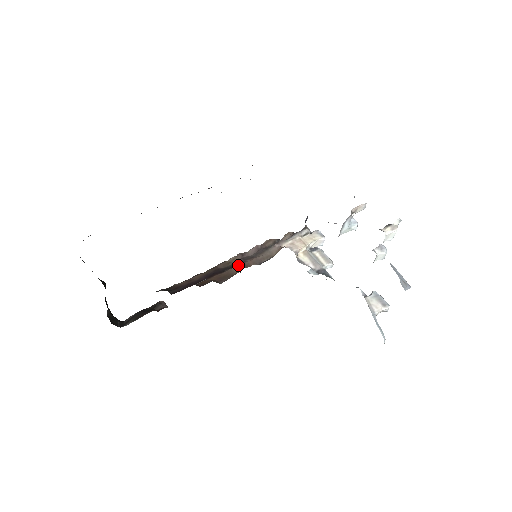
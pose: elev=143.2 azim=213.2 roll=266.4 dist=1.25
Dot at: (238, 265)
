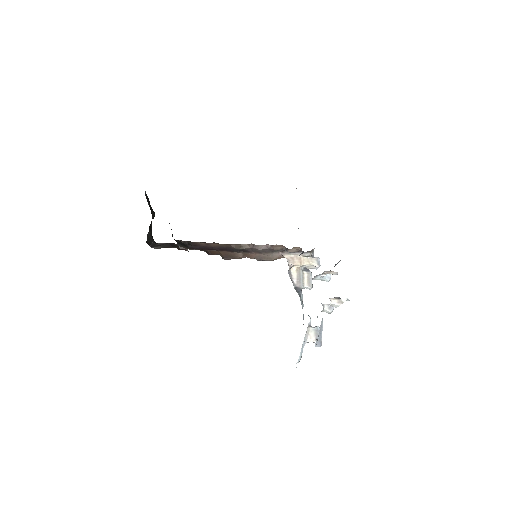
Dot at: (245, 252)
